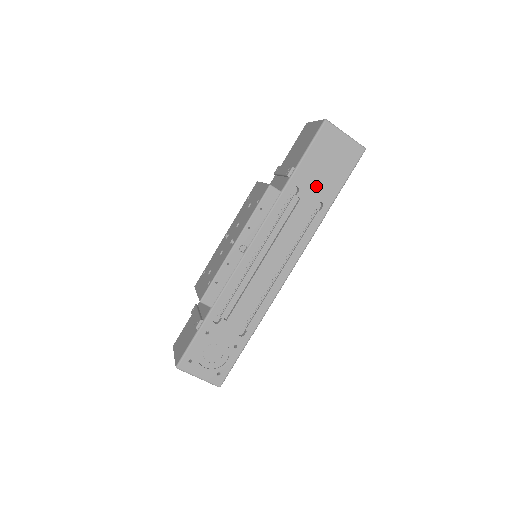
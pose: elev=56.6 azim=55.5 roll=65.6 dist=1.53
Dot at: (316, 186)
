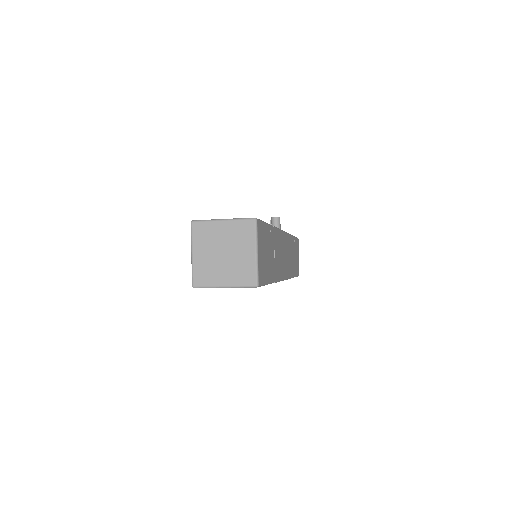
Dot at: occluded
